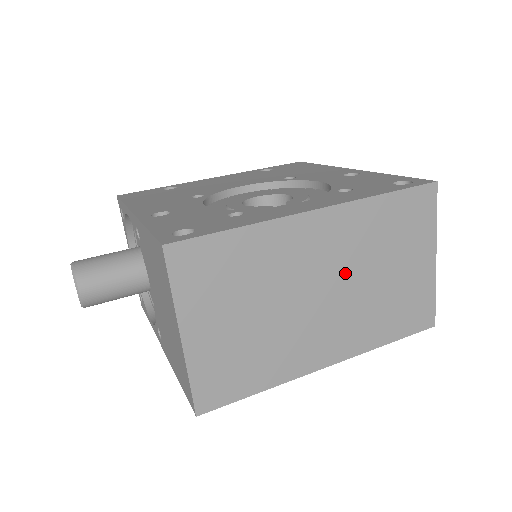
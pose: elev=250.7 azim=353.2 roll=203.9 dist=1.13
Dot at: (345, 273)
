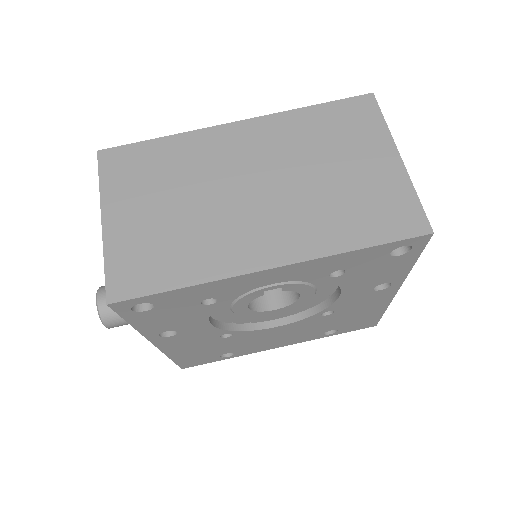
Dot at: (277, 171)
